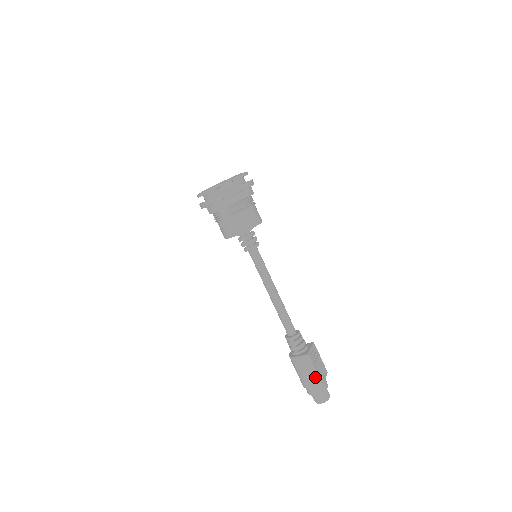
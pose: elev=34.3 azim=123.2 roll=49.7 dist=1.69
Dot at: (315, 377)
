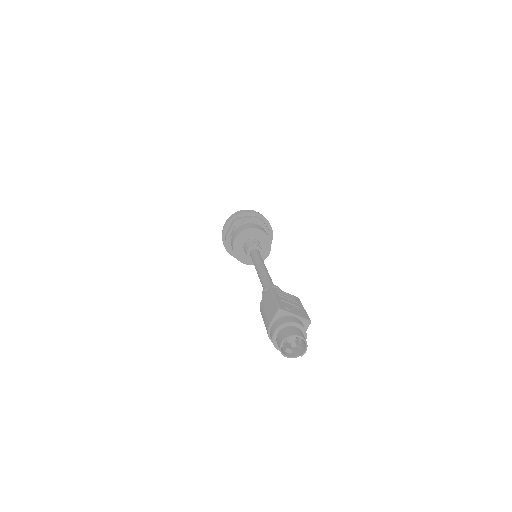
Dot at: (273, 304)
